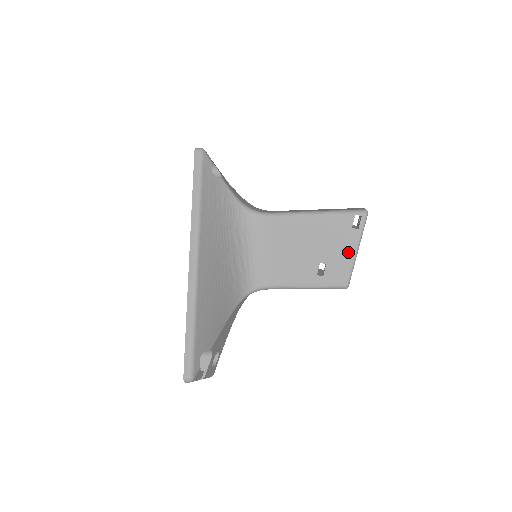
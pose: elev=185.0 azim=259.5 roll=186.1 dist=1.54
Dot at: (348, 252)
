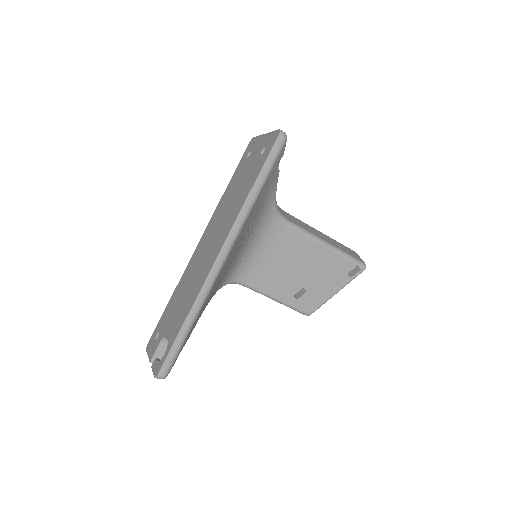
Dot at: (330, 291)
